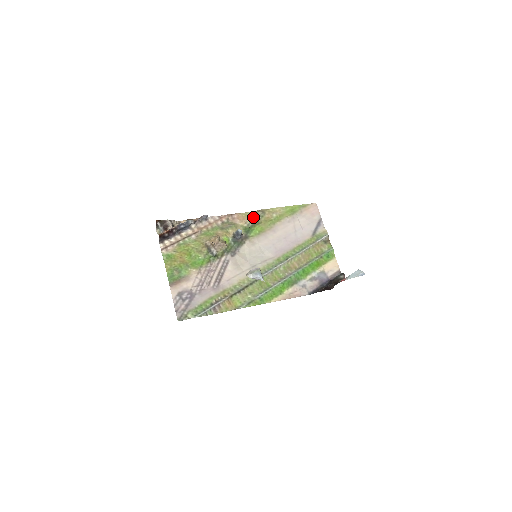
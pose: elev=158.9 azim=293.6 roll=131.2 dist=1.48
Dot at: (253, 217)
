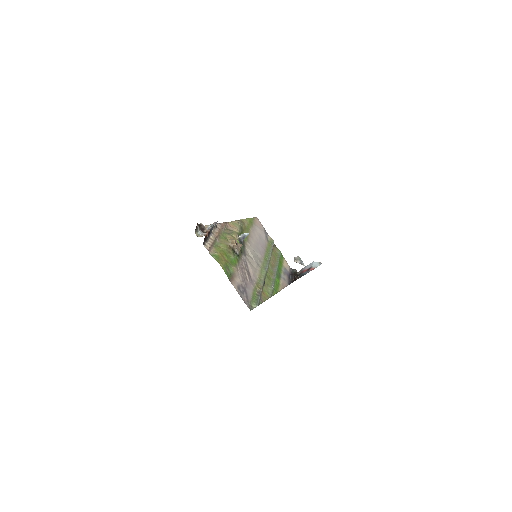
Dot at: (238, 225)
